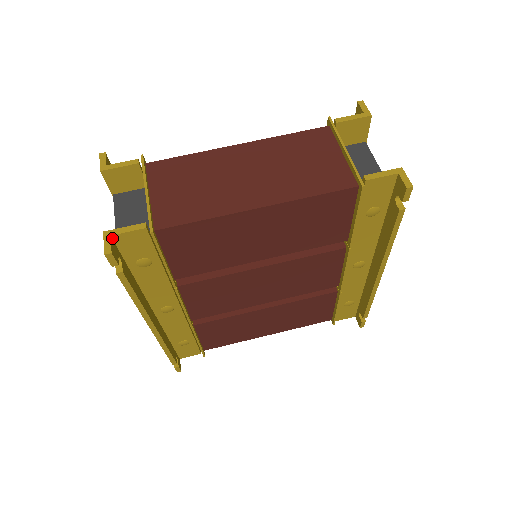
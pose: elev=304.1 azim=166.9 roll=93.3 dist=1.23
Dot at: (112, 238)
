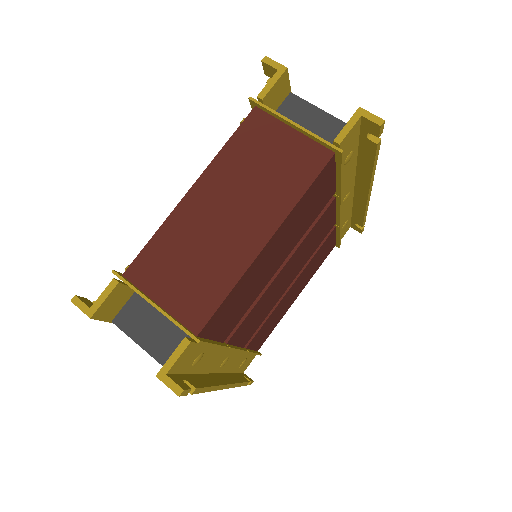
Dot at: (168, 374)
